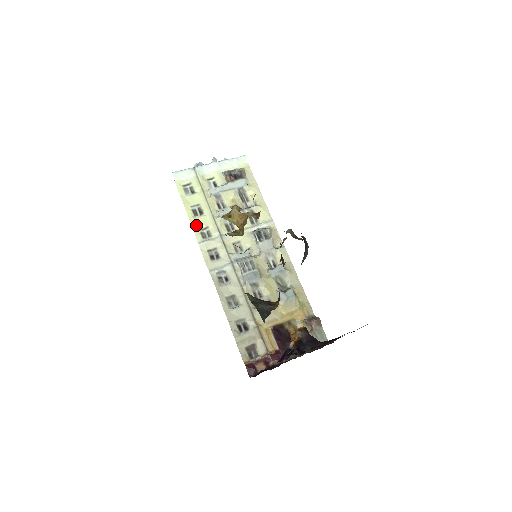
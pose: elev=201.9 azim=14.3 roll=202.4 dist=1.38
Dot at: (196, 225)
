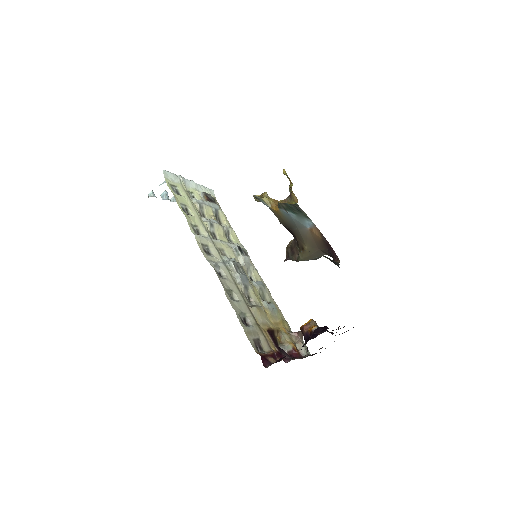
Dot at: (188, 219)
